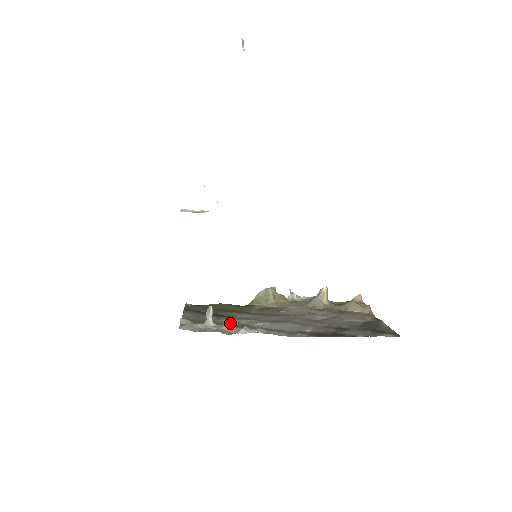
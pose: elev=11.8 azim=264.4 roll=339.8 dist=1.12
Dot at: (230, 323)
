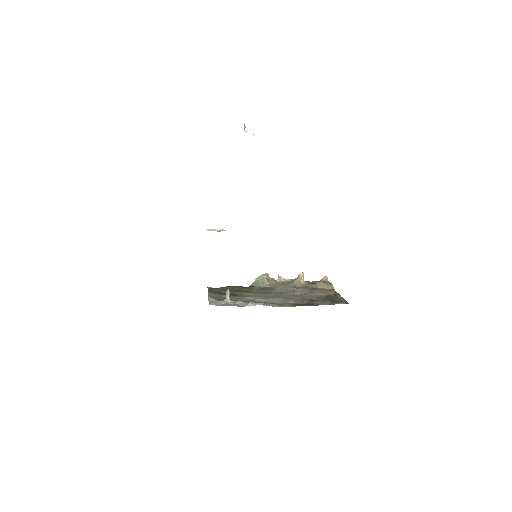
Dot at: (240, 299)
